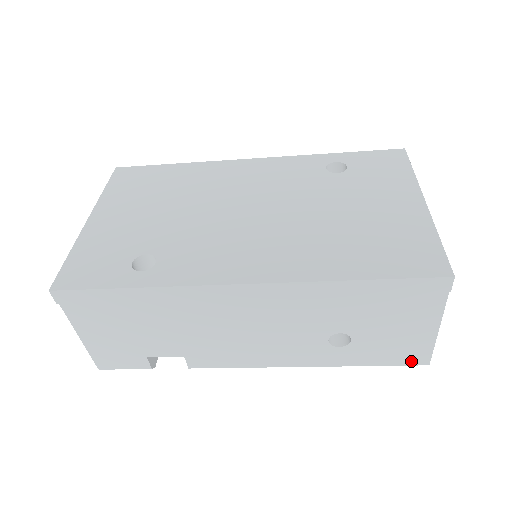
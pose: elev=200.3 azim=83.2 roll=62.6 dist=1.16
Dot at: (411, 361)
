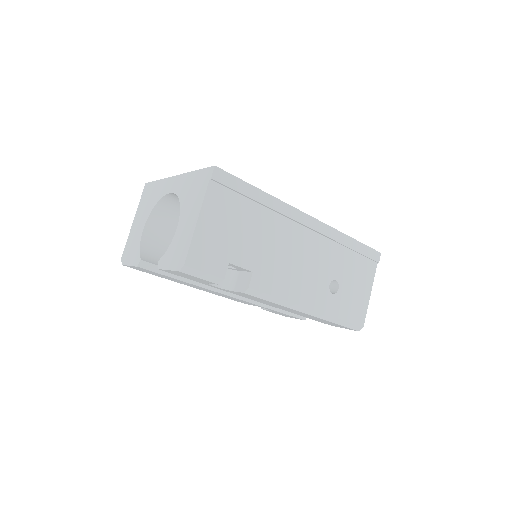
Dot at: (357, 320)
